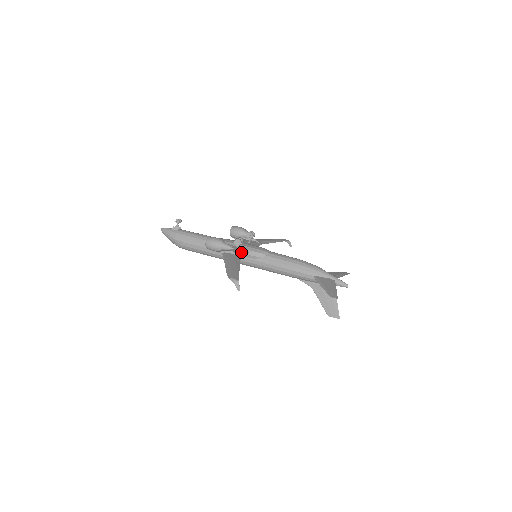
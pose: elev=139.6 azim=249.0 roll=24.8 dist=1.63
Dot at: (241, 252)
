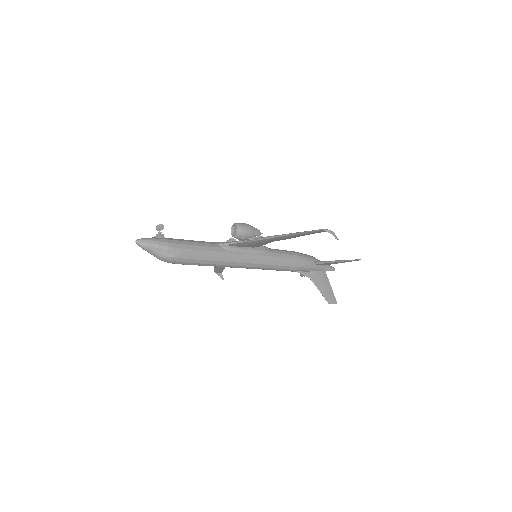
Dot at: occluded
